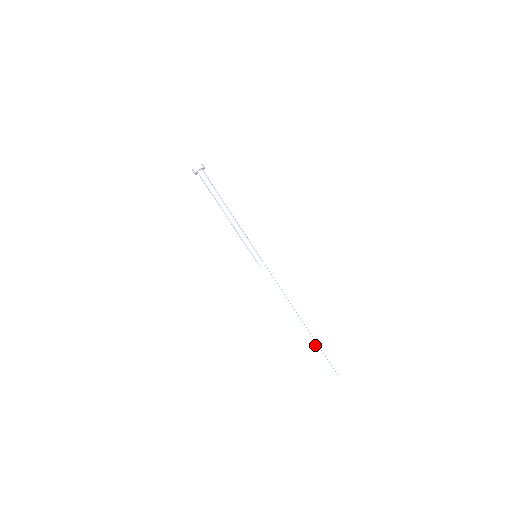
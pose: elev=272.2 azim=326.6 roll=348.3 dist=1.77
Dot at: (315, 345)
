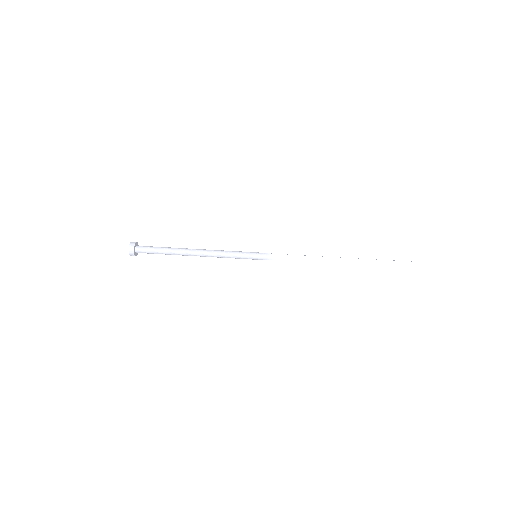
Dot at: (384, 263)
